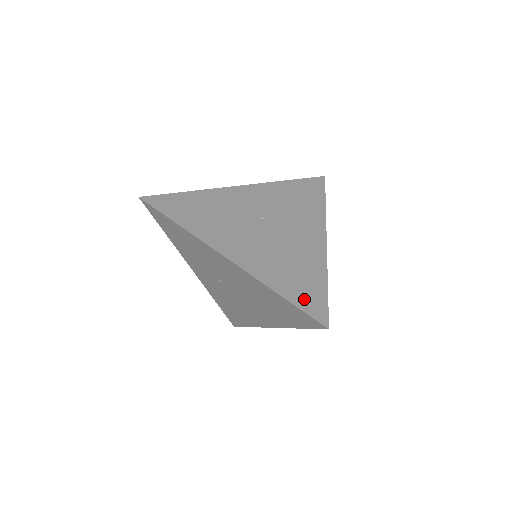
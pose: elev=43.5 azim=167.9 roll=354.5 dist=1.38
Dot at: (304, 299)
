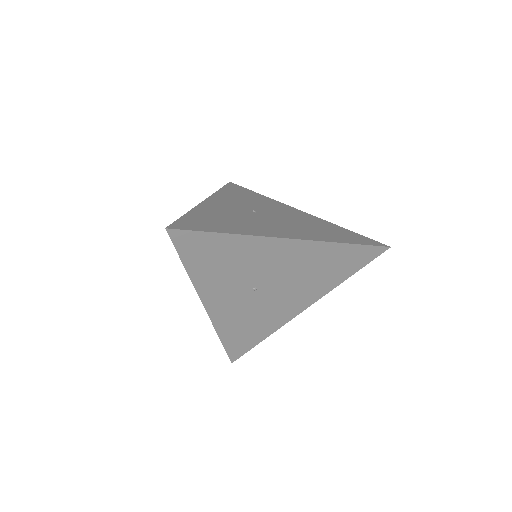
Dot at: (357, 240)
